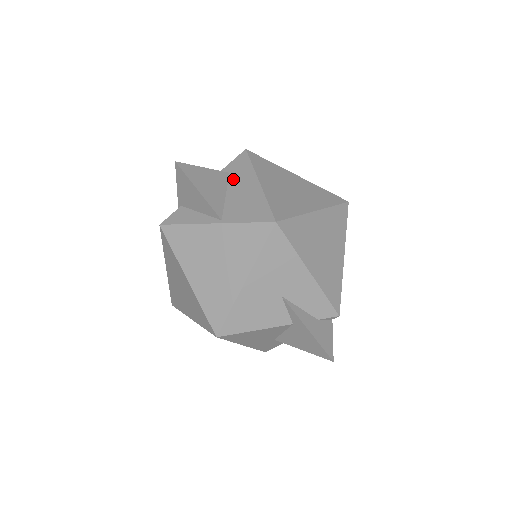
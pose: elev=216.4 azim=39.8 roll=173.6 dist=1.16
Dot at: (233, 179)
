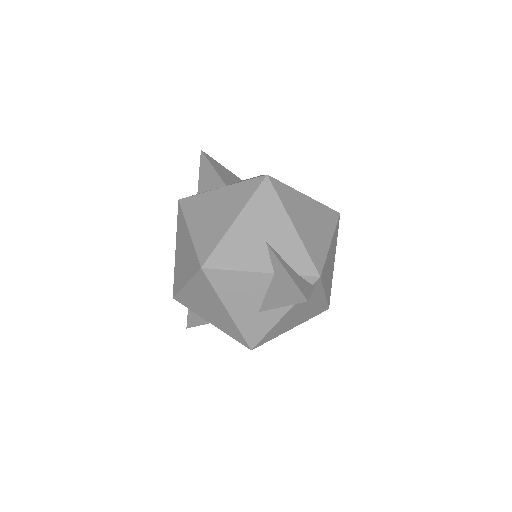
Dot at: occluded
